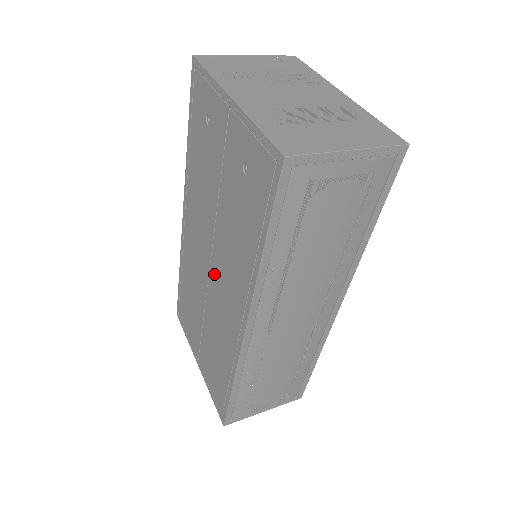
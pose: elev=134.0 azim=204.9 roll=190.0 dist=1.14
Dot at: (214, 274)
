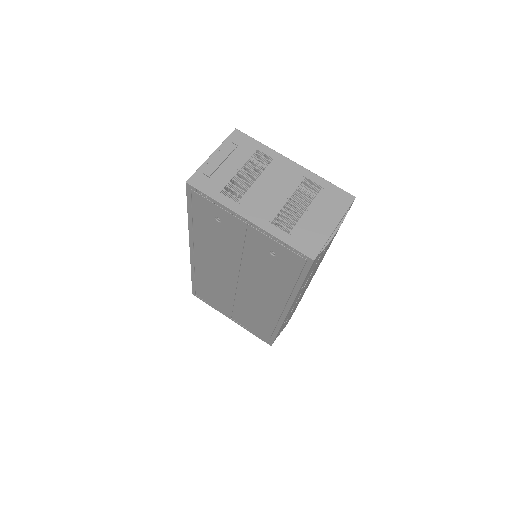
Dot at: (244, 286)
